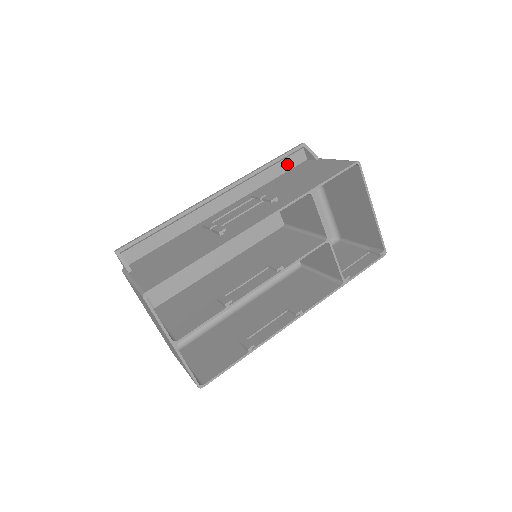
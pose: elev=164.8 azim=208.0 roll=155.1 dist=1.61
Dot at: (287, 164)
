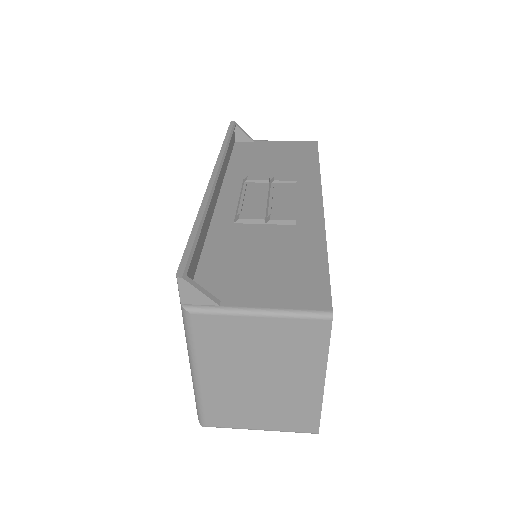
Dot at: (231, 145)
